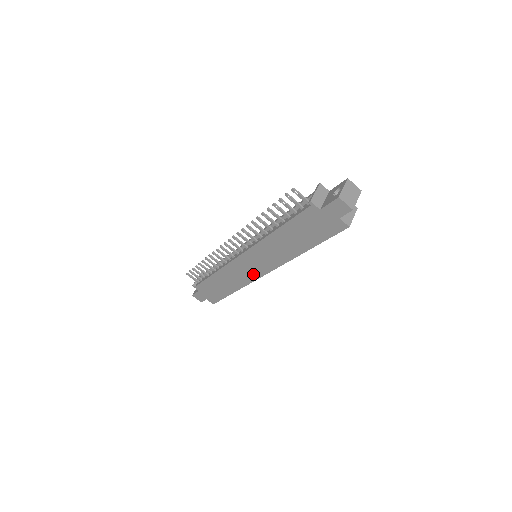
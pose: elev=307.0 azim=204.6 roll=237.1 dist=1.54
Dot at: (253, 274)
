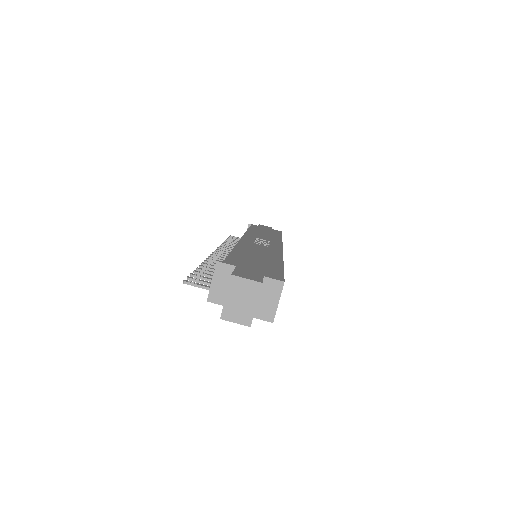
Dot at: occluded
